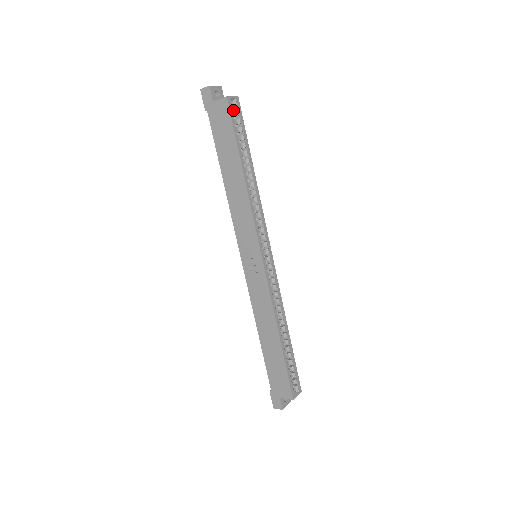
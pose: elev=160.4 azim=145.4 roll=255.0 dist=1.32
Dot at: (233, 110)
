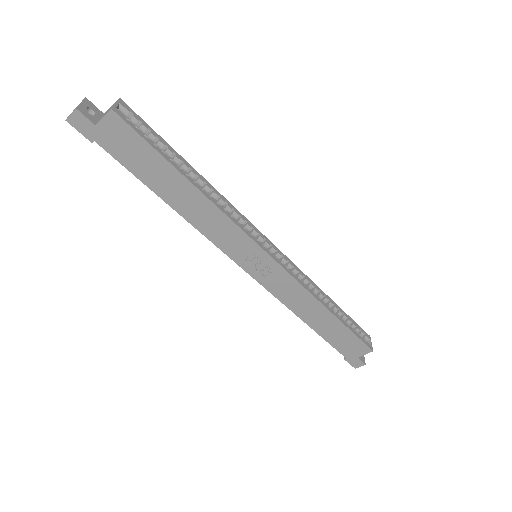
Dot at: occluded
